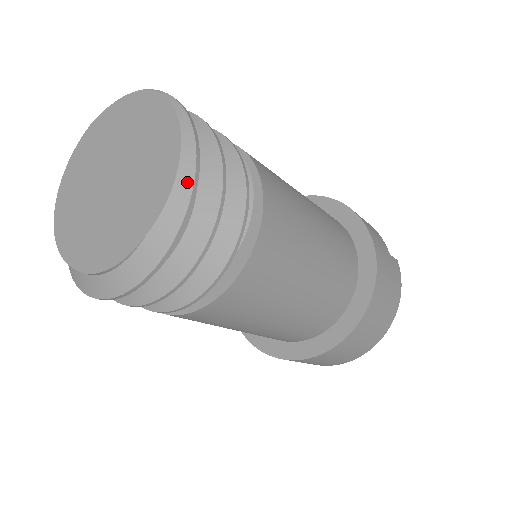
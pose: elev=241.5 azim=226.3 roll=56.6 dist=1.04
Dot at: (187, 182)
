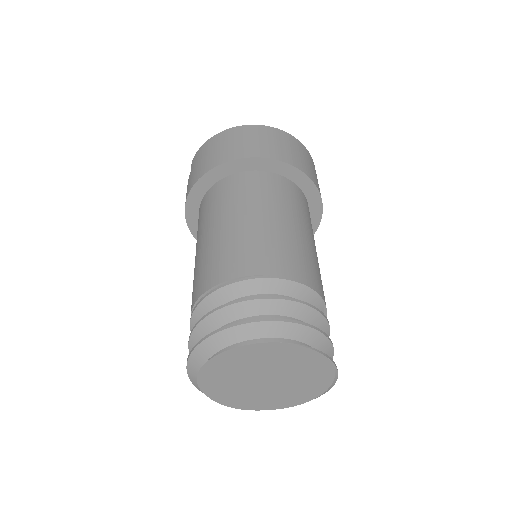
Dot at: occluded
